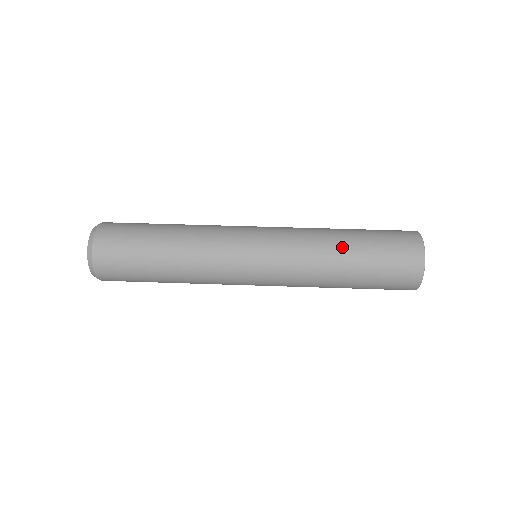
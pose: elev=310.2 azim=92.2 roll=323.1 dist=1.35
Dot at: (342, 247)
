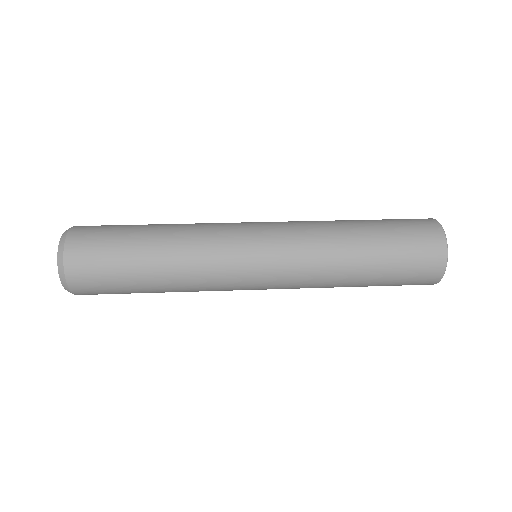
Dot at: (355, 235)
